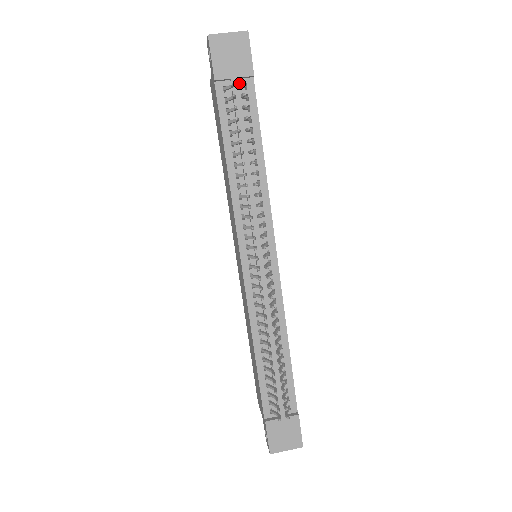
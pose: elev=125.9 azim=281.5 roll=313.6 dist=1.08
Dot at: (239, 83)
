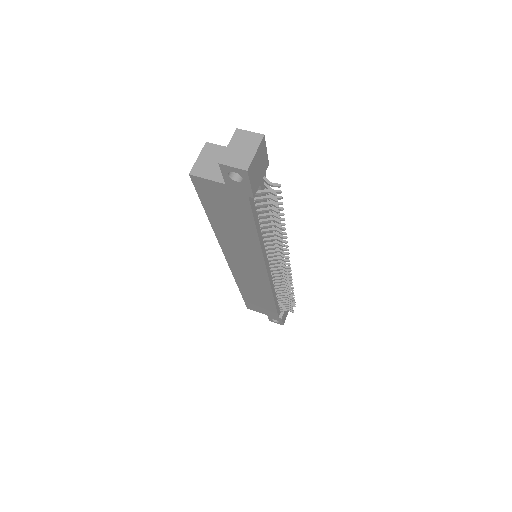
Dot at: (274, 186)
